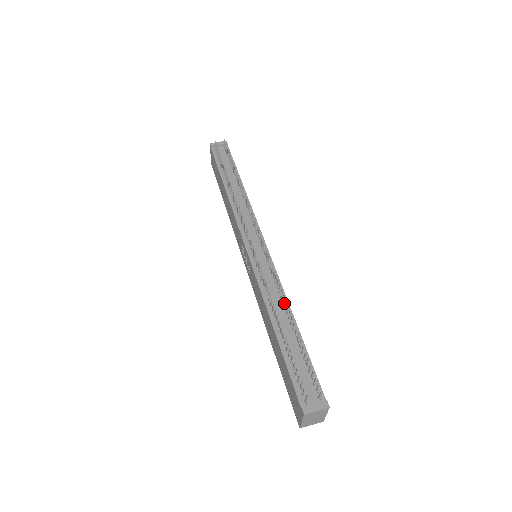
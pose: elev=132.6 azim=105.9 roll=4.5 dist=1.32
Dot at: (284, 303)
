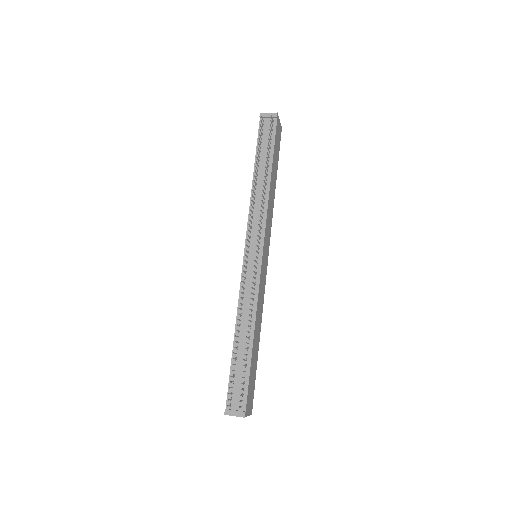
Dot at: (252, 317)
